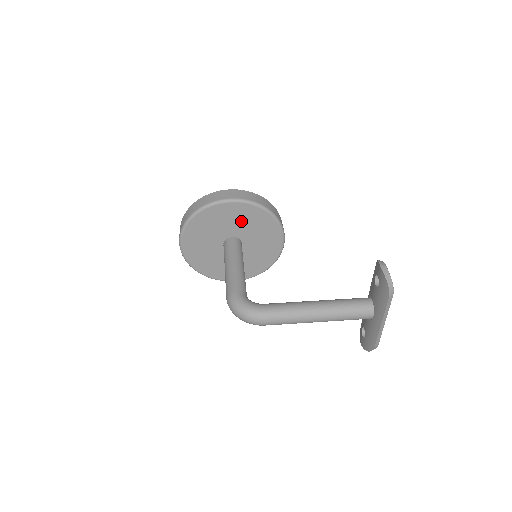
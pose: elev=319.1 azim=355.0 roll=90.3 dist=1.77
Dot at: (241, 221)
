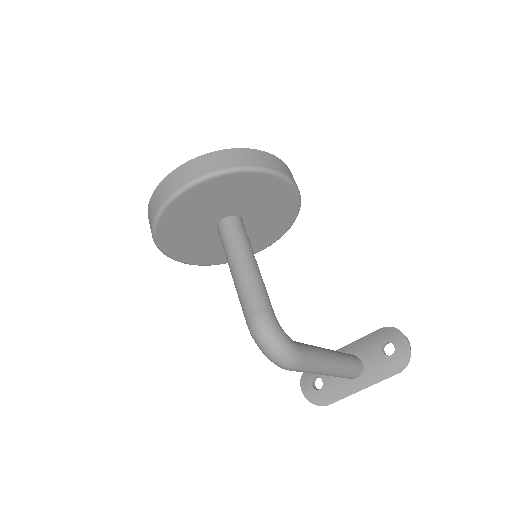
Dot at: (268, 206)
